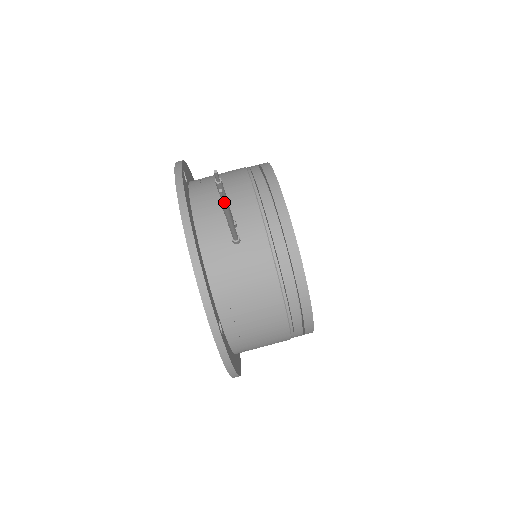
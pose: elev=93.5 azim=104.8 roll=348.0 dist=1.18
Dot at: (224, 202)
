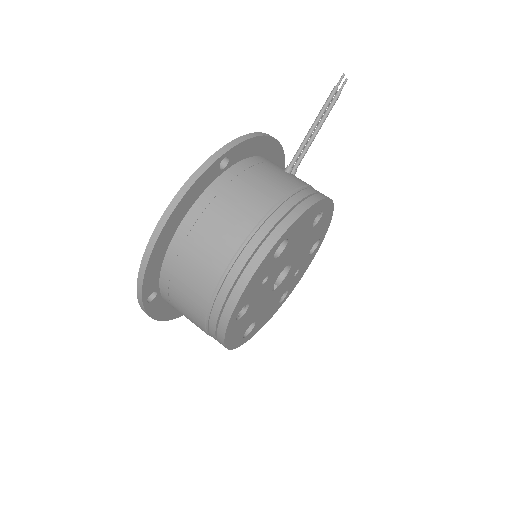
Dot at: (336, 88)
